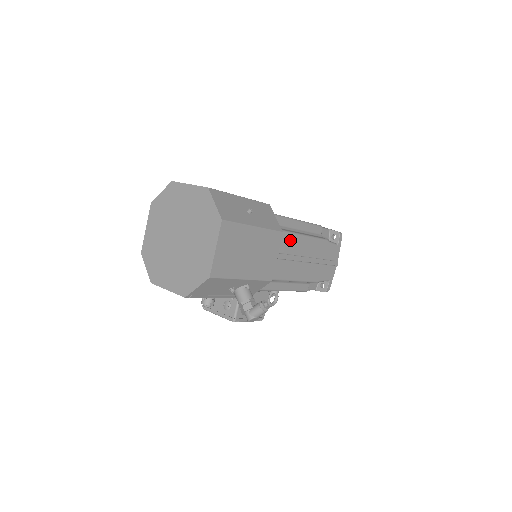
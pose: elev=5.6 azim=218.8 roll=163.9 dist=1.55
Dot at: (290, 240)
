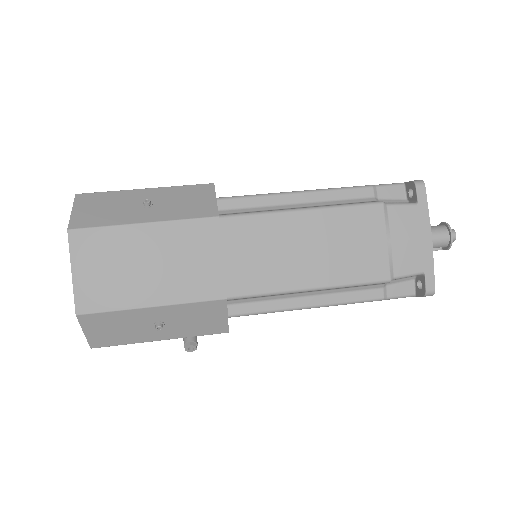
Dot at: occluded
